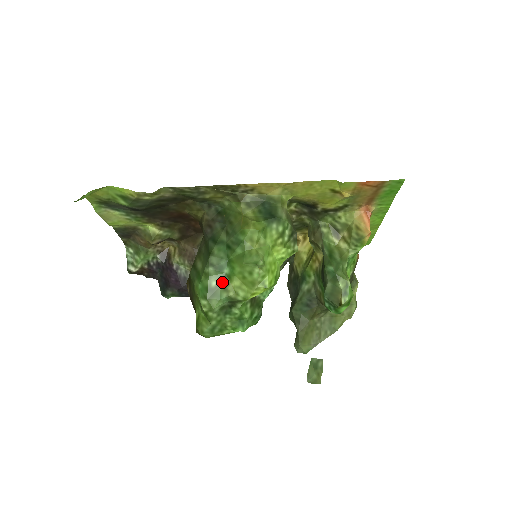
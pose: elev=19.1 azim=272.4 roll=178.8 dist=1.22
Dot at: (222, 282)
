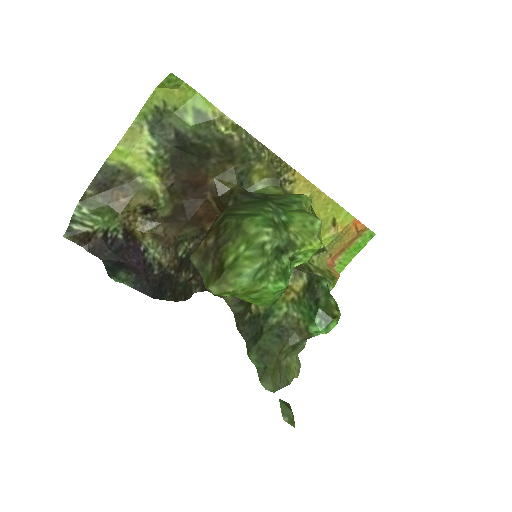
Dot at: (281, 223)
